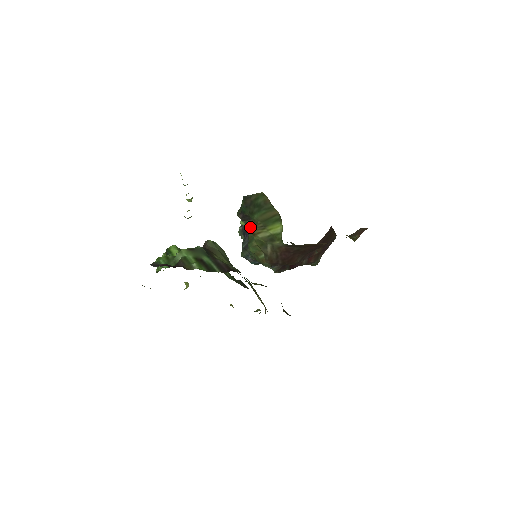
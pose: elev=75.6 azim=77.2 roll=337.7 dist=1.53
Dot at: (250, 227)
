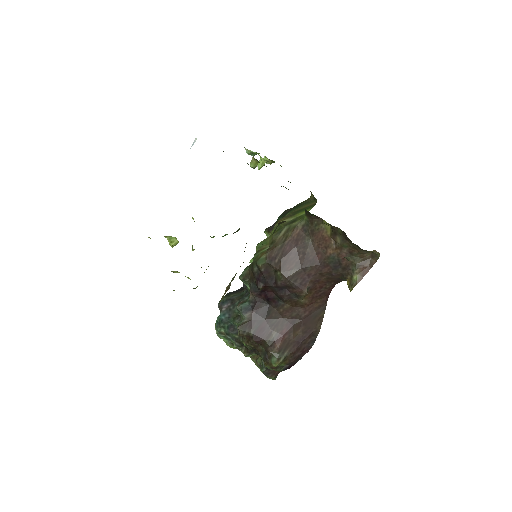
Dot at: occluded
